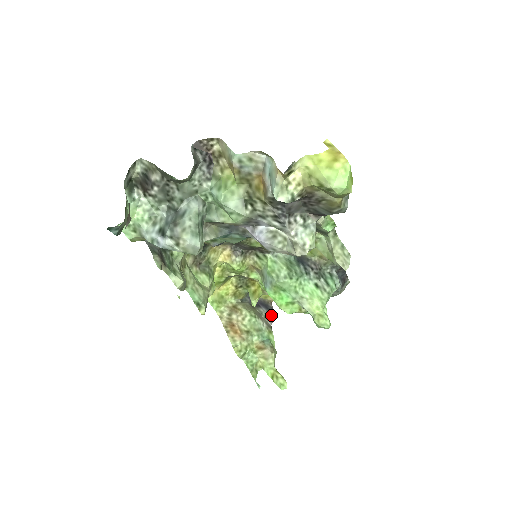
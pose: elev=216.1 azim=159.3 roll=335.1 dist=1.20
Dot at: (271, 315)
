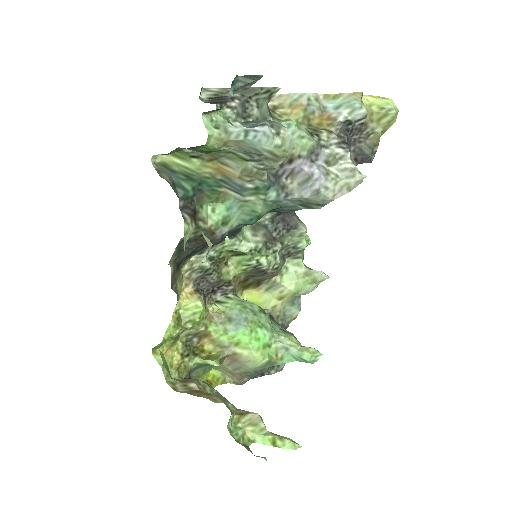
Dot at: occluded
